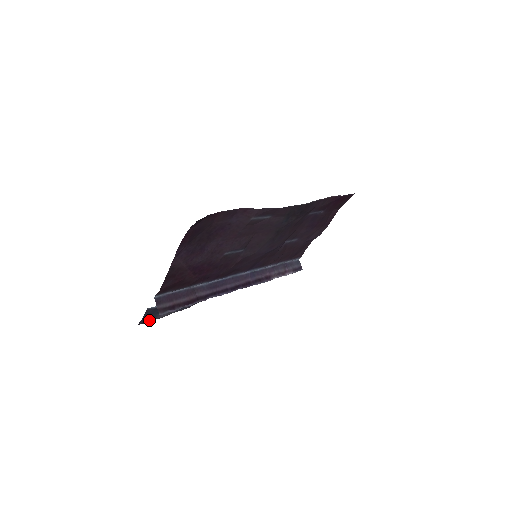
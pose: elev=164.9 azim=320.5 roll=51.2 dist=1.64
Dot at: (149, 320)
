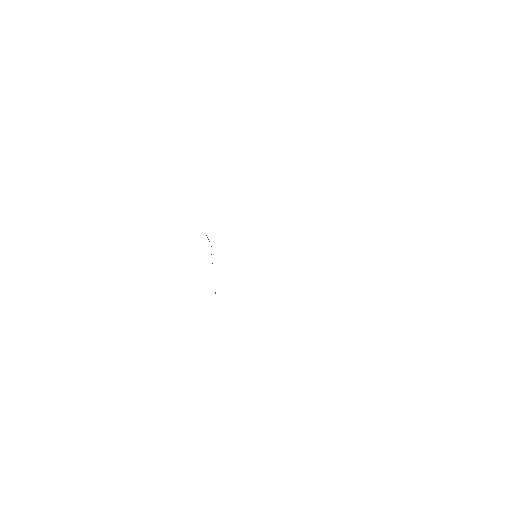
Dot at: occluded
